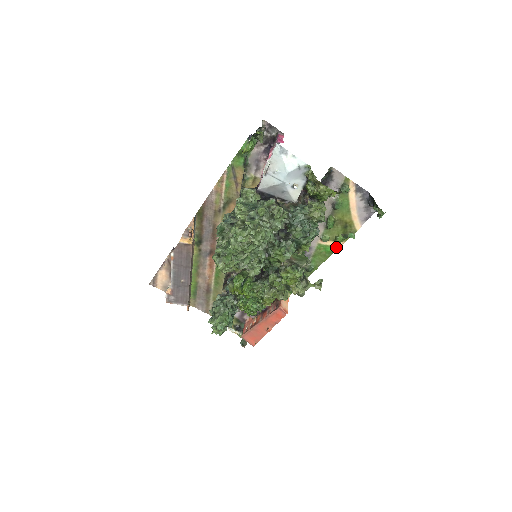
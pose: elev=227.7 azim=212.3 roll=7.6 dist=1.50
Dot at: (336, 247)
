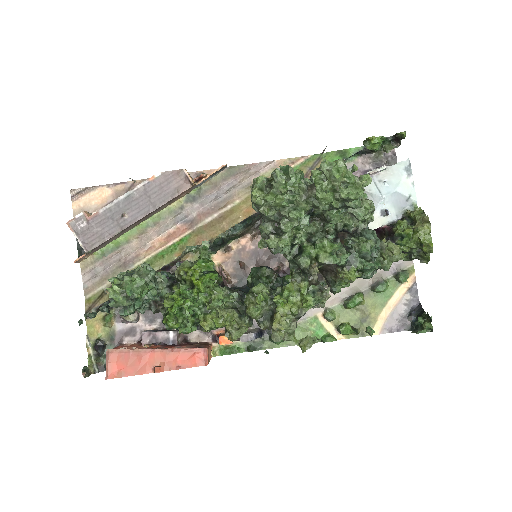
Dot at: (332, 336)
